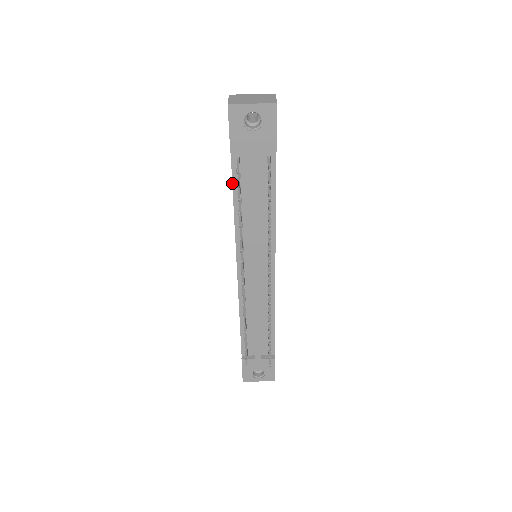
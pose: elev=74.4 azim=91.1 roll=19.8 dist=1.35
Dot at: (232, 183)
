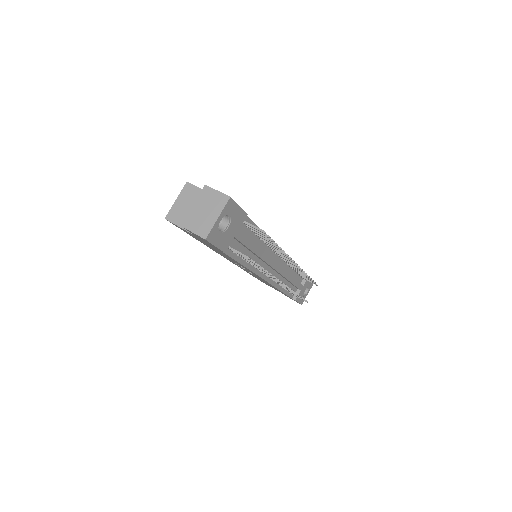
Dot at: (233, 259)
